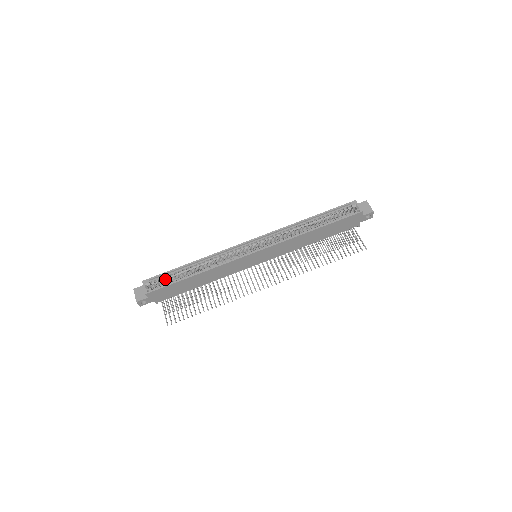
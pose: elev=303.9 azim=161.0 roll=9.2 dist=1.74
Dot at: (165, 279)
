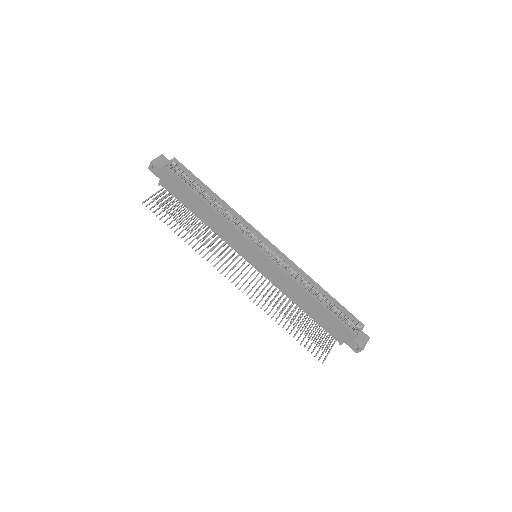
Dot at: (188, 178)
